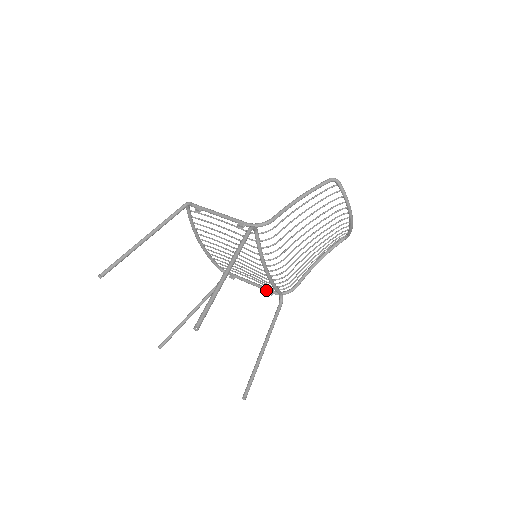
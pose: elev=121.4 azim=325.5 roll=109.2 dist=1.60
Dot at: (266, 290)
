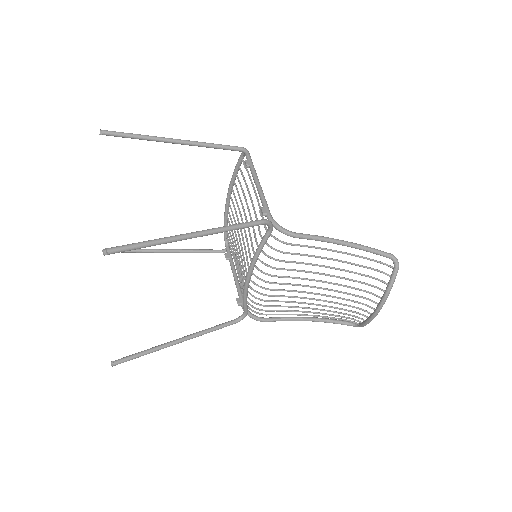
Dot at: (239, 296)
